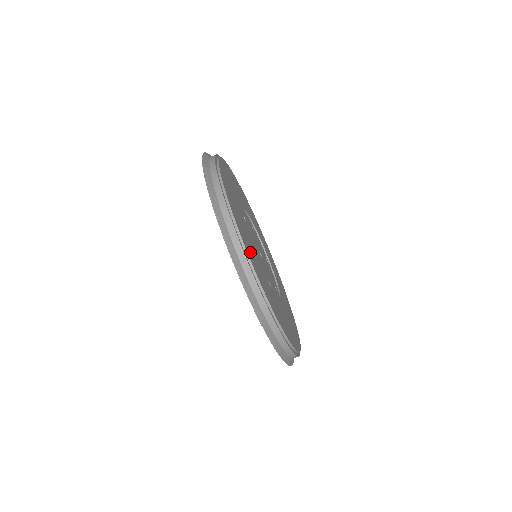
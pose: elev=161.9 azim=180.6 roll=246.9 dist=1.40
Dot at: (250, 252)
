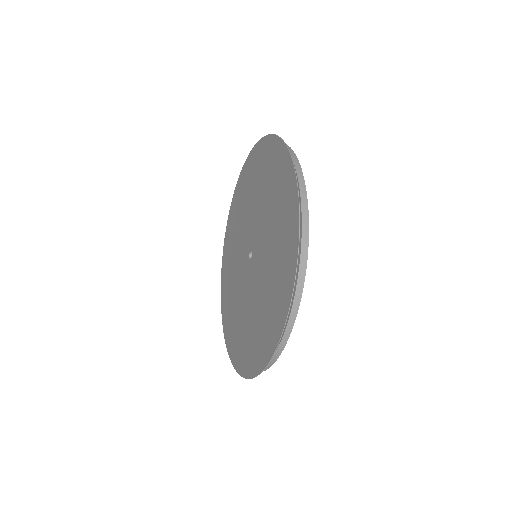
Dot at: occluded
